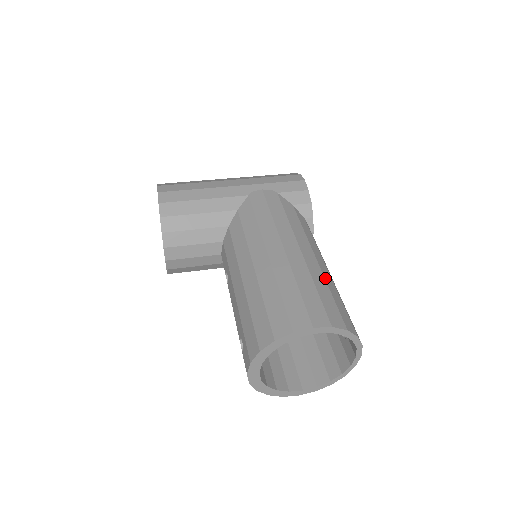
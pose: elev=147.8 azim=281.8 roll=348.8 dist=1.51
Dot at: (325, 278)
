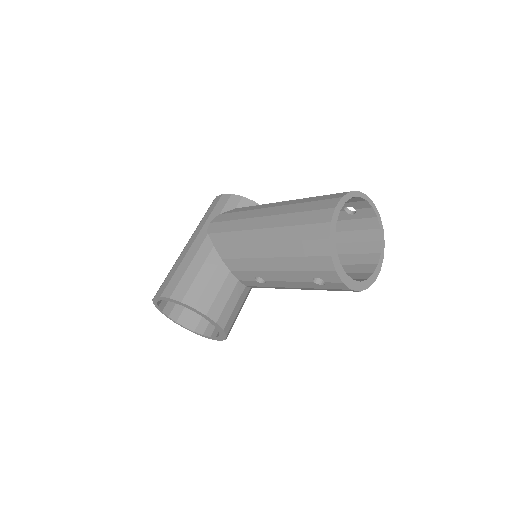
Dot at: (304, 198)
